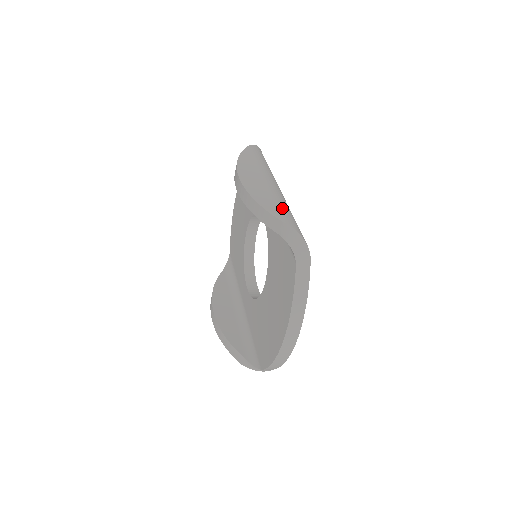
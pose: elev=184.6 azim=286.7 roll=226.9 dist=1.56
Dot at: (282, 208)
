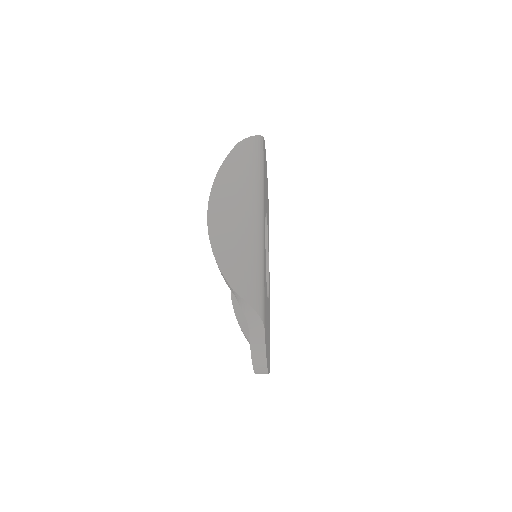
Dot at: (241, 264)
